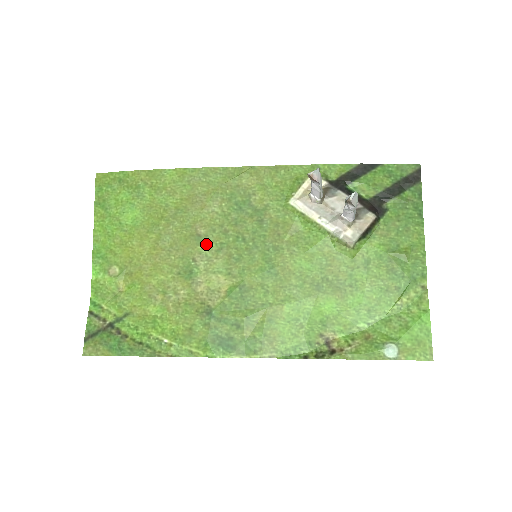
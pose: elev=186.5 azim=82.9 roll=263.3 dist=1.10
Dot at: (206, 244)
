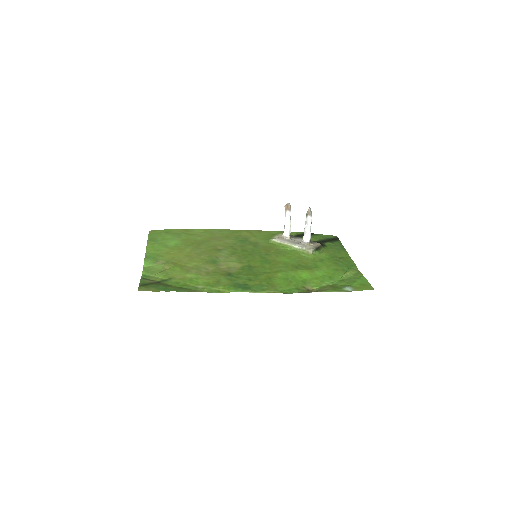
Dot at: (224, 252)
